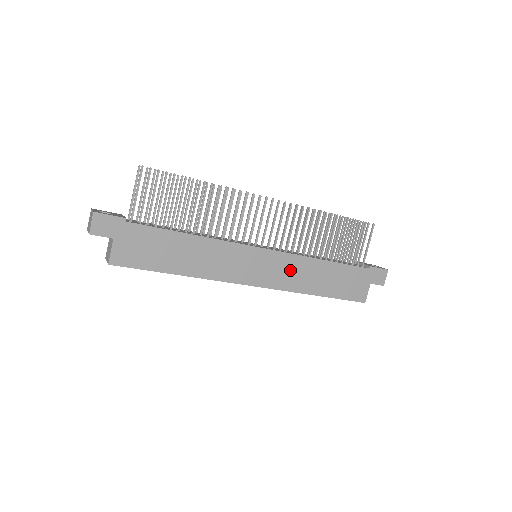
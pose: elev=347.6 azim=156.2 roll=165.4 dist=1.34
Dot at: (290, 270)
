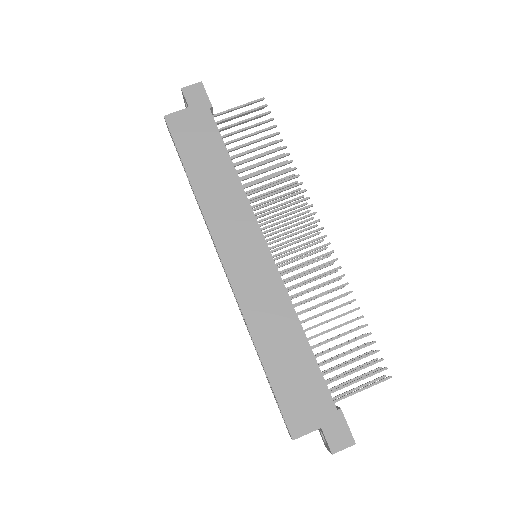
Dot at: (266, 296)
